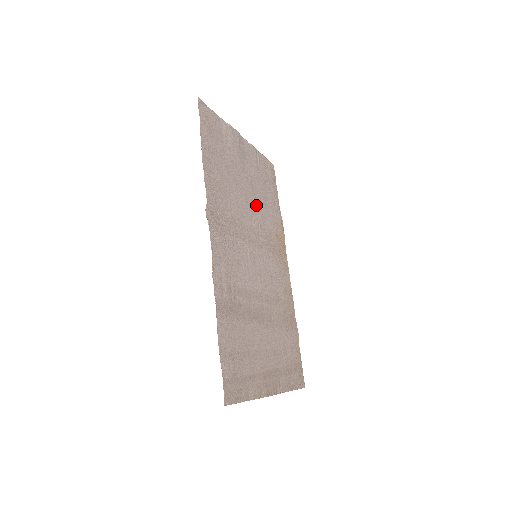
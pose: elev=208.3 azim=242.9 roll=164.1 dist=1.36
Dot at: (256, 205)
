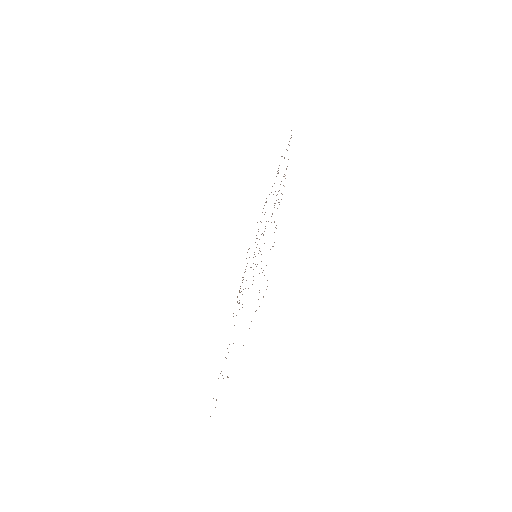
Dot at: occluded
